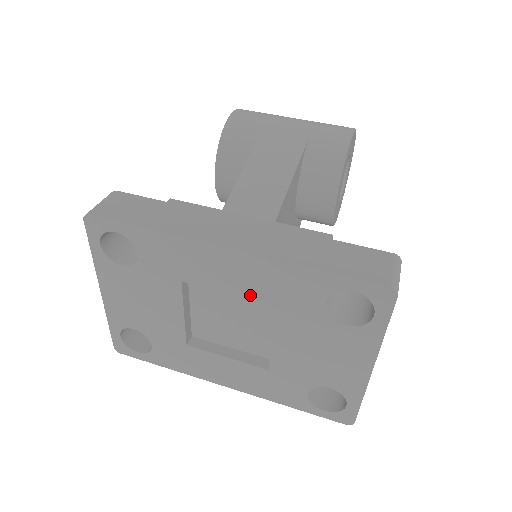
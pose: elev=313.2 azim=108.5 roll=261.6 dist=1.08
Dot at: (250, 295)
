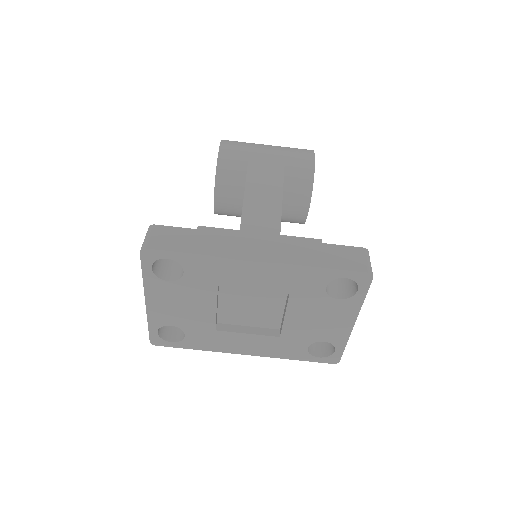
Dot at: (271, 289)
